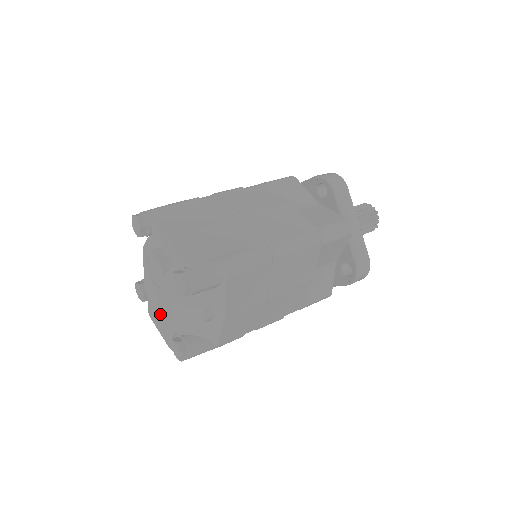
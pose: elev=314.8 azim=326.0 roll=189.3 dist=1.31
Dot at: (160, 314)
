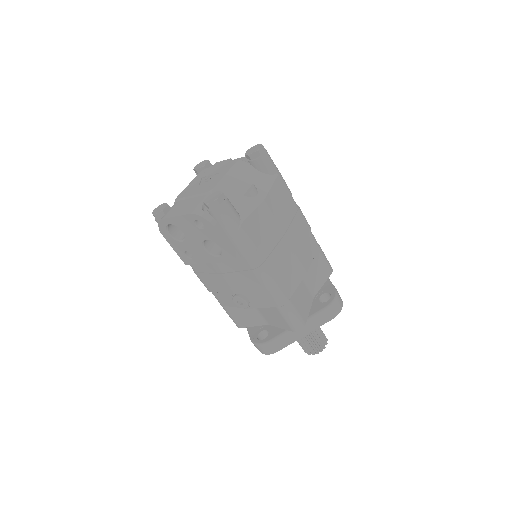
Dot at: (198, 193)
